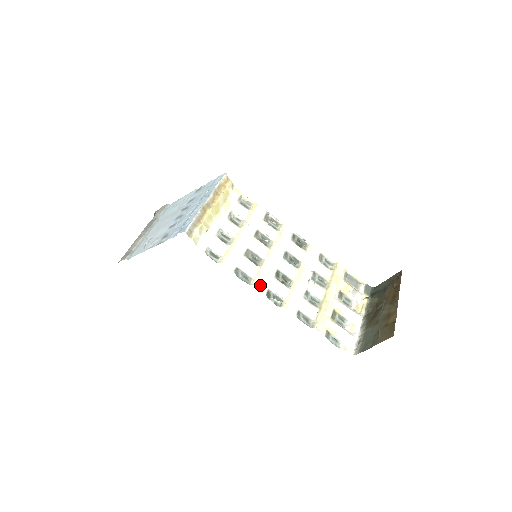
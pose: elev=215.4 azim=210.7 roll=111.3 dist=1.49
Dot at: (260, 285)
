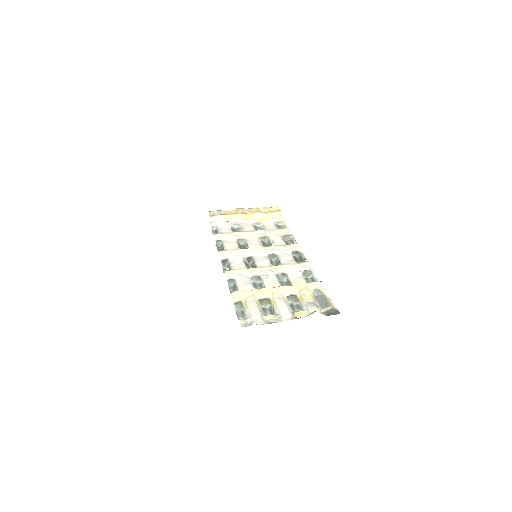
Dot at: (225, 254)
